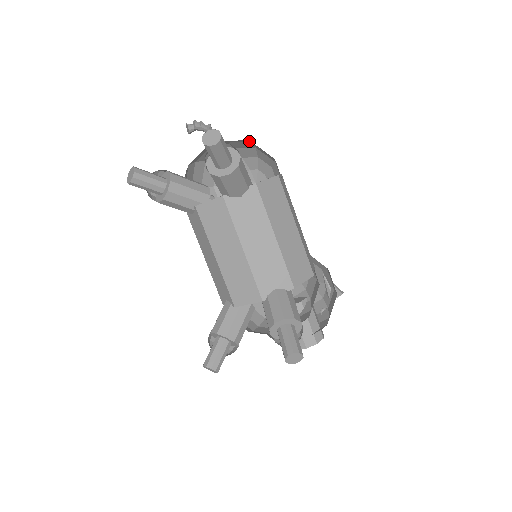
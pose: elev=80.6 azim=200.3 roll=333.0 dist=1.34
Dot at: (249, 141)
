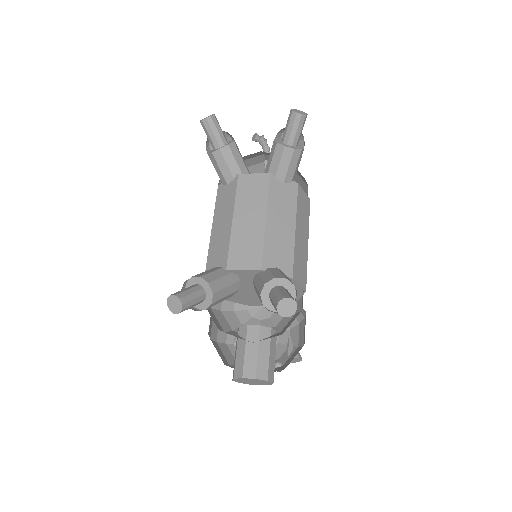
Dot at: occluded
